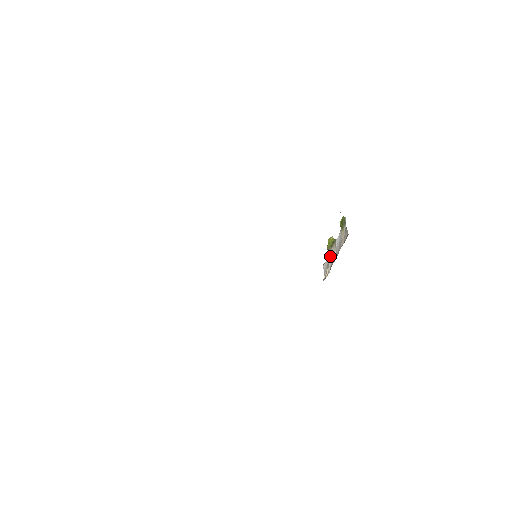
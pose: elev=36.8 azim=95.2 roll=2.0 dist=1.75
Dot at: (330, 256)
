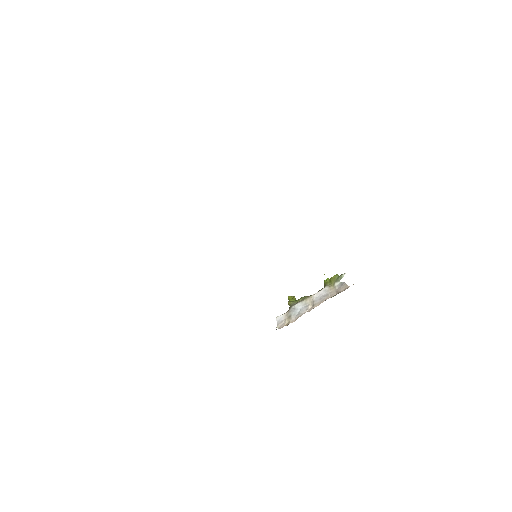
Dot at: (296, 308)
